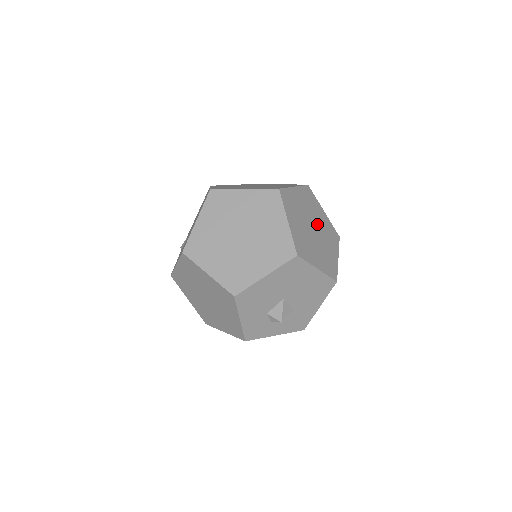
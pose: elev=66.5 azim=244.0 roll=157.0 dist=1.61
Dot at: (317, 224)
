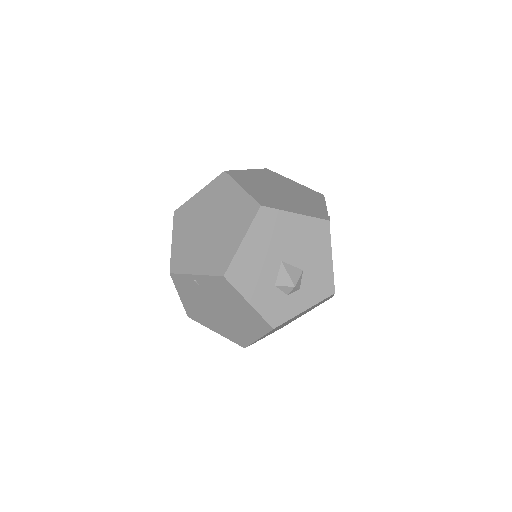
Dot at: (286, 188)
